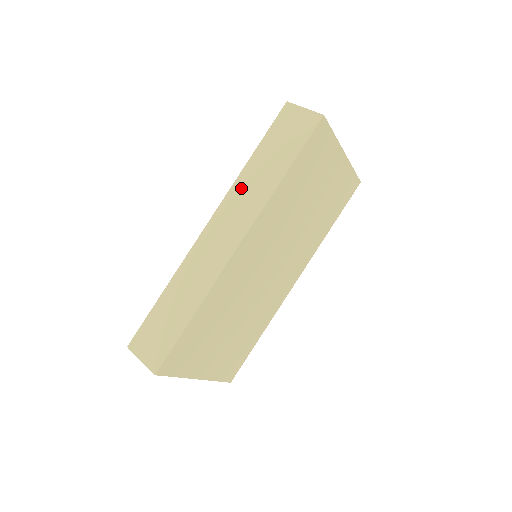
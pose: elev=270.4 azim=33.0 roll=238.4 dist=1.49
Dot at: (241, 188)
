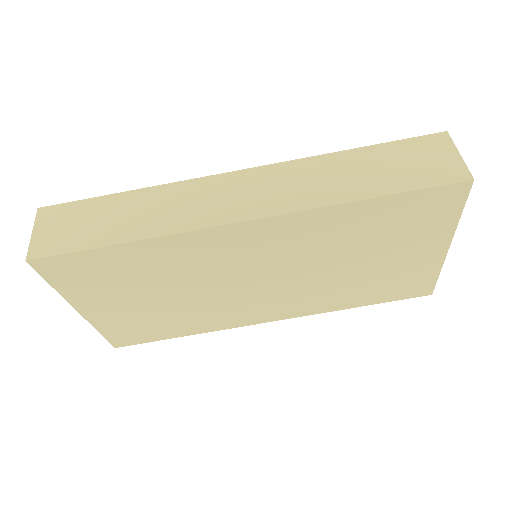
Dot at: (308, 169)
